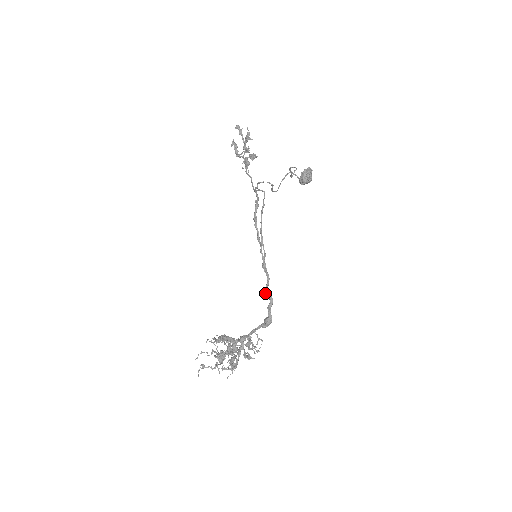
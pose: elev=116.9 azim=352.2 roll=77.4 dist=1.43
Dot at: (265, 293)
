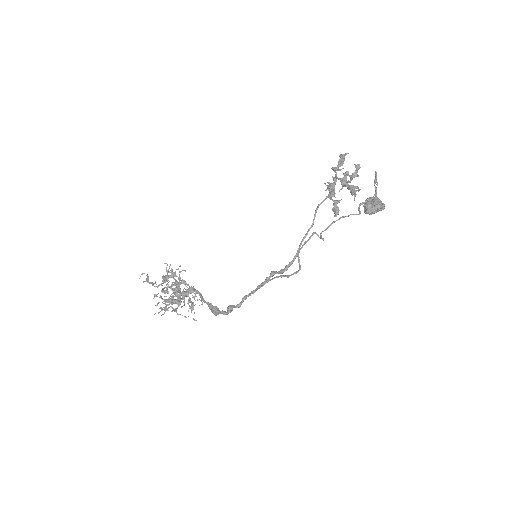
Dot at: (228, 307)
